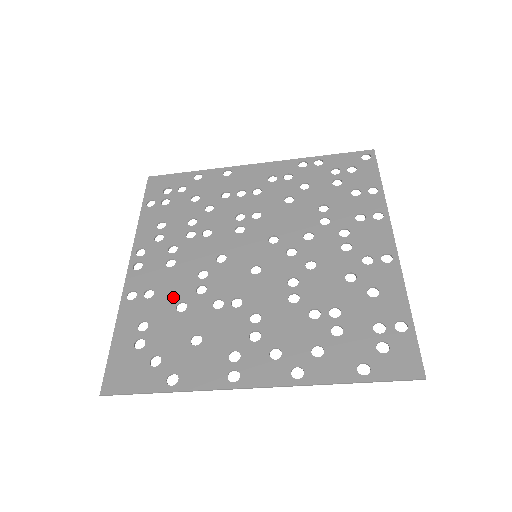
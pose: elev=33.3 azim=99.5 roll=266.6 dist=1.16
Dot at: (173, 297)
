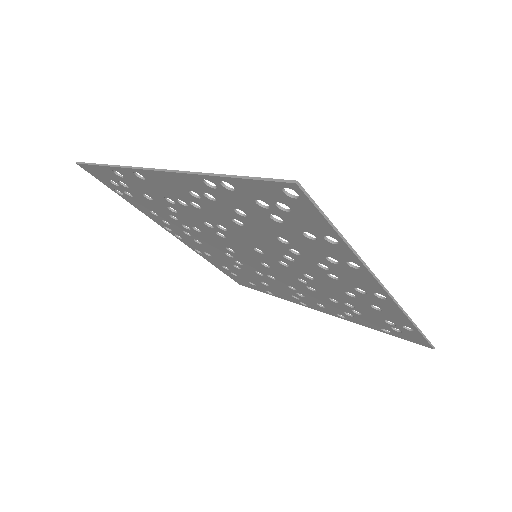
Dot at: (225, 261)
